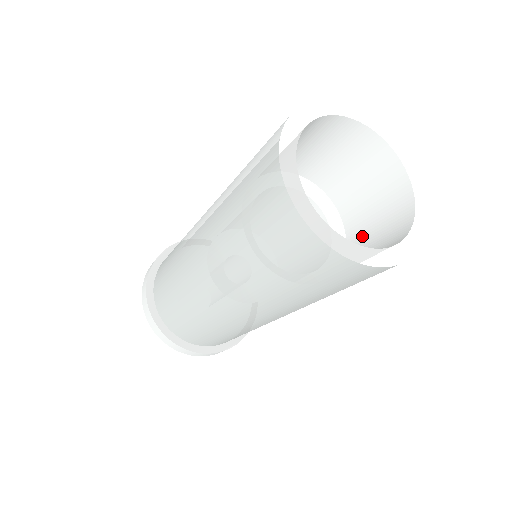
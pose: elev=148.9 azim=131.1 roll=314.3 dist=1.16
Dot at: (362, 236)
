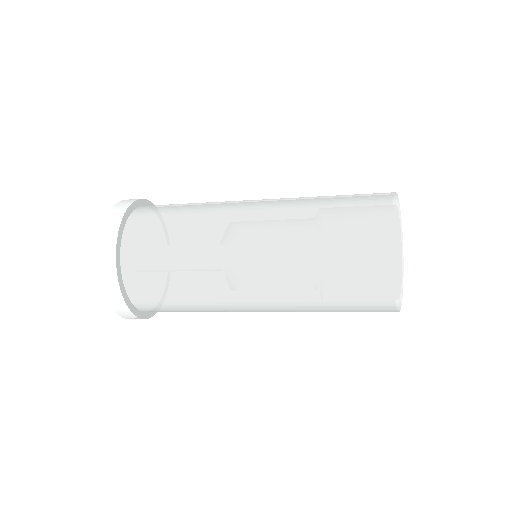
Dot at: occluded
